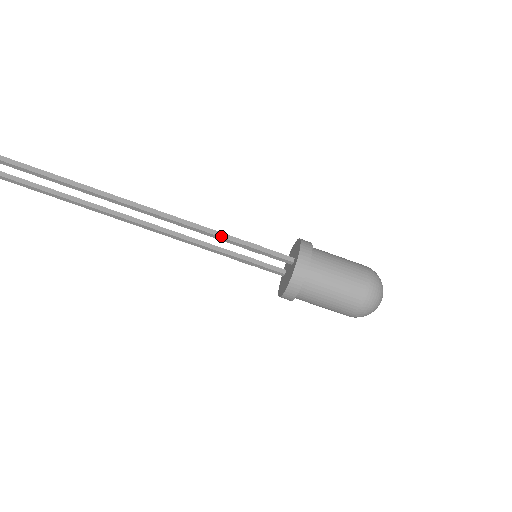
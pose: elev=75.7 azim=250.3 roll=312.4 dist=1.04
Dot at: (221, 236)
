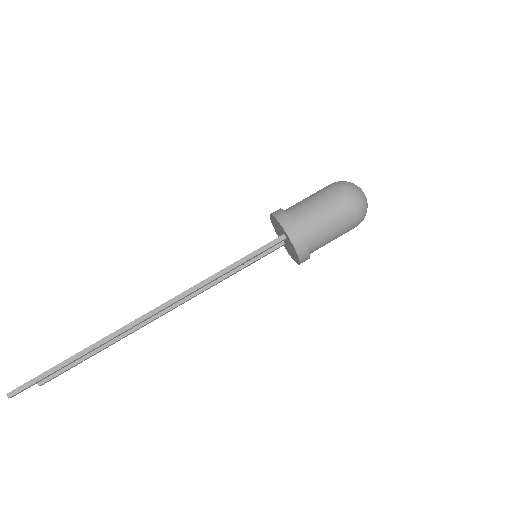
Dot at: (223, 273)
